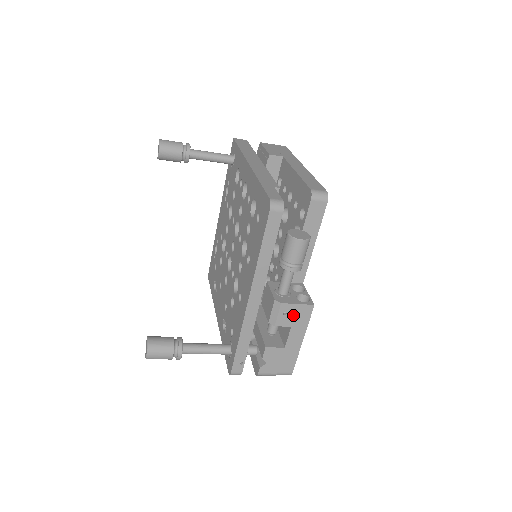
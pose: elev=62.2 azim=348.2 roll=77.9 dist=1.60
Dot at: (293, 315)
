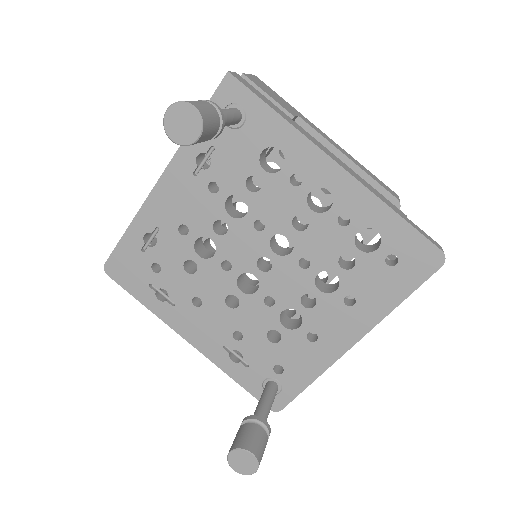
Dot at: occluded
